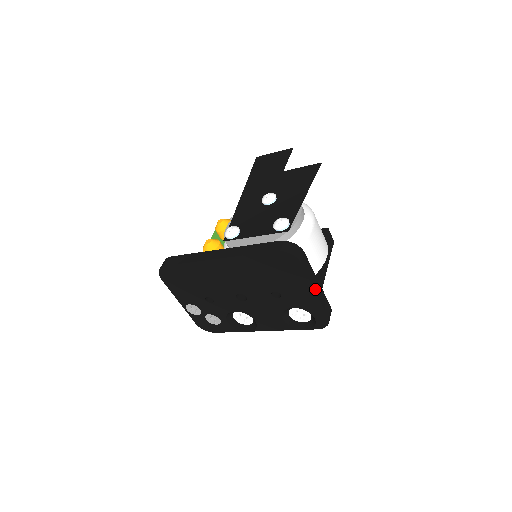
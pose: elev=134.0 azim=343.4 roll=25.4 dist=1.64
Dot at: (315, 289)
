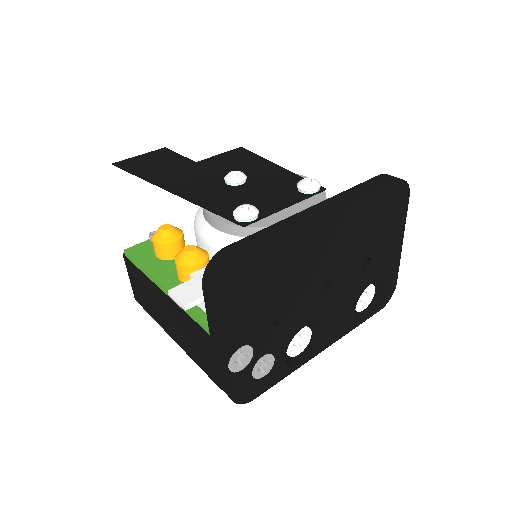
Dot at: (401, 239)
